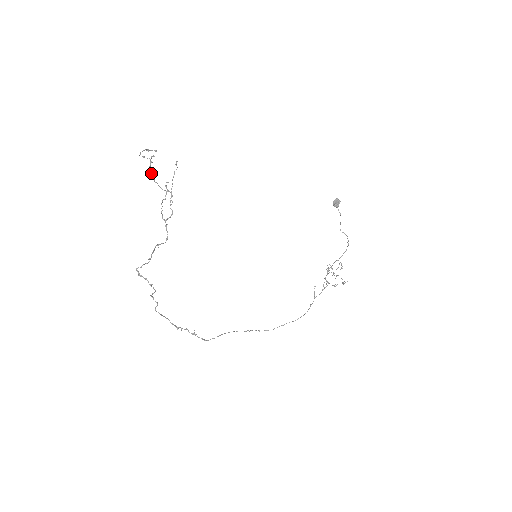
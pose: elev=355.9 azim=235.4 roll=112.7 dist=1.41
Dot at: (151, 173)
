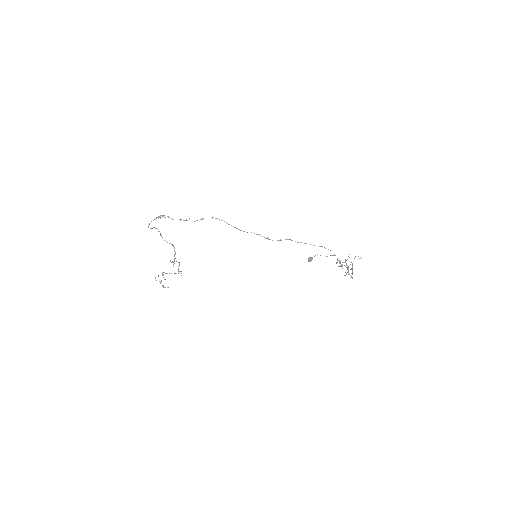
Dot at: (163, 272)
